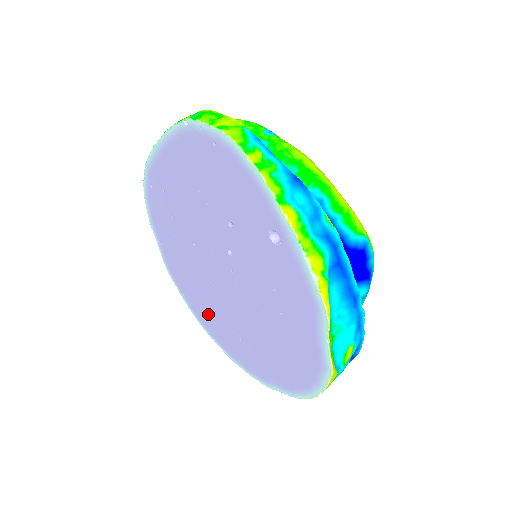
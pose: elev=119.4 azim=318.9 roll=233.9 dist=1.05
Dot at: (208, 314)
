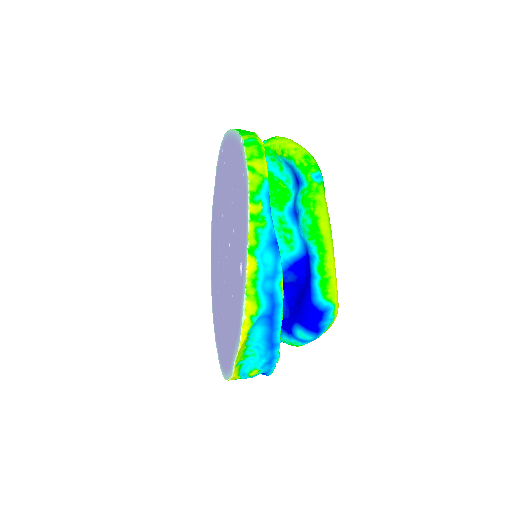
Dot at: (214, 264)
